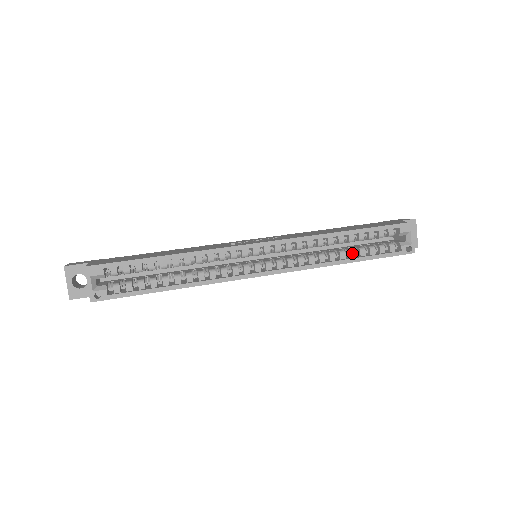
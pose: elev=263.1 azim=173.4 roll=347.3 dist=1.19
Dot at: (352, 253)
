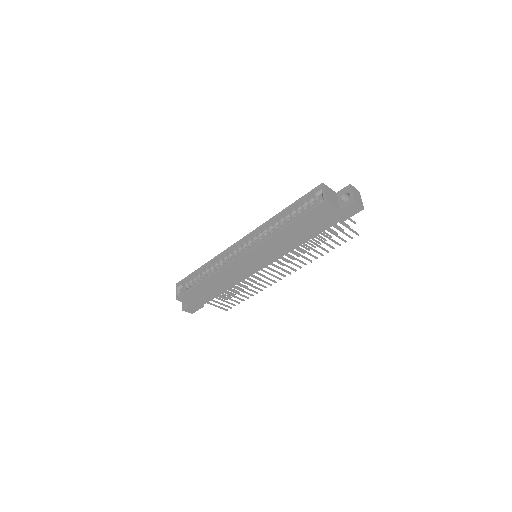
Dot at: (288, 222)
